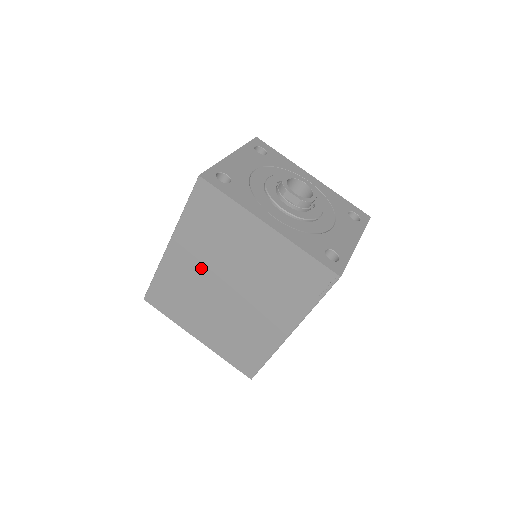
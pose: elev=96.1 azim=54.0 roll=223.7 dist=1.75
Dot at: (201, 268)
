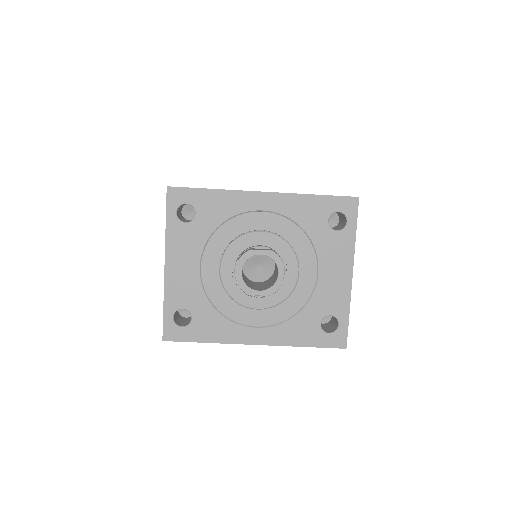
Dot at: occluded
